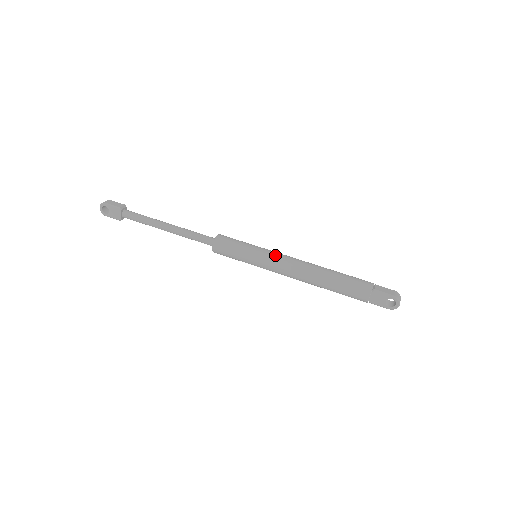
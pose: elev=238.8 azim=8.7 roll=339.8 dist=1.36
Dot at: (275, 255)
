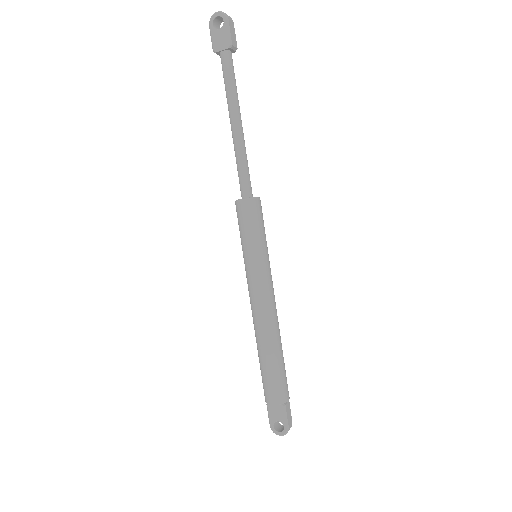
Dot at: (270, 281)
